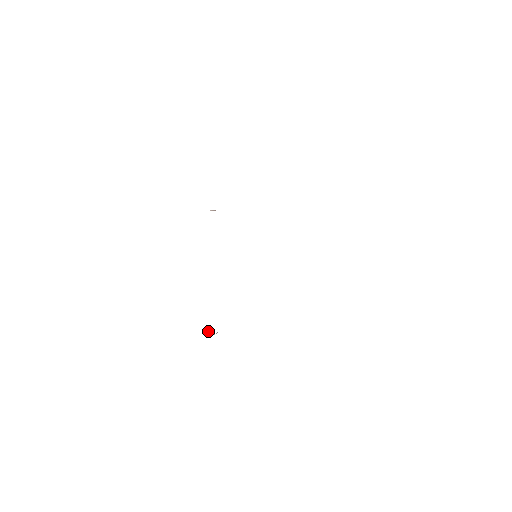
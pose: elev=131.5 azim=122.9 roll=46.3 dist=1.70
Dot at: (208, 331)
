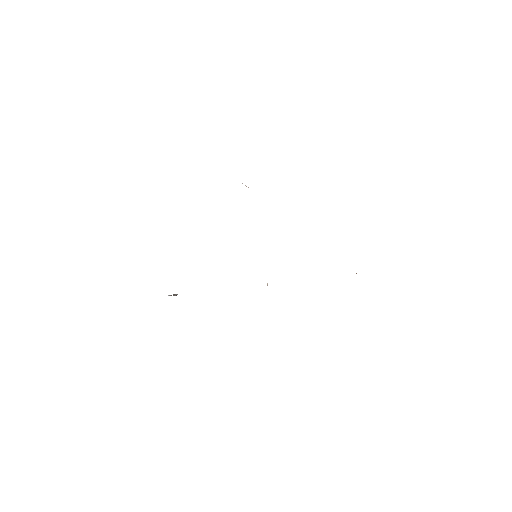
Dot at: (175, 294)
